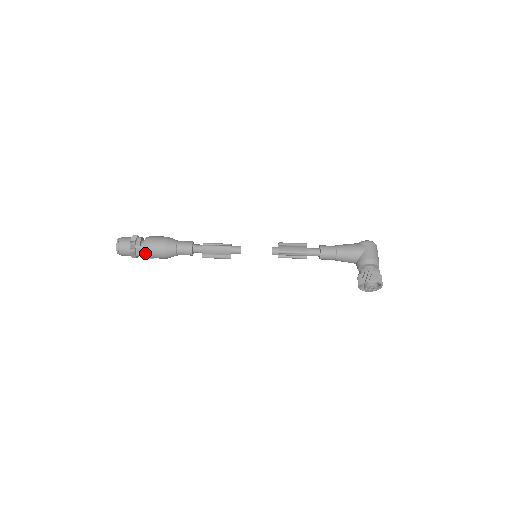
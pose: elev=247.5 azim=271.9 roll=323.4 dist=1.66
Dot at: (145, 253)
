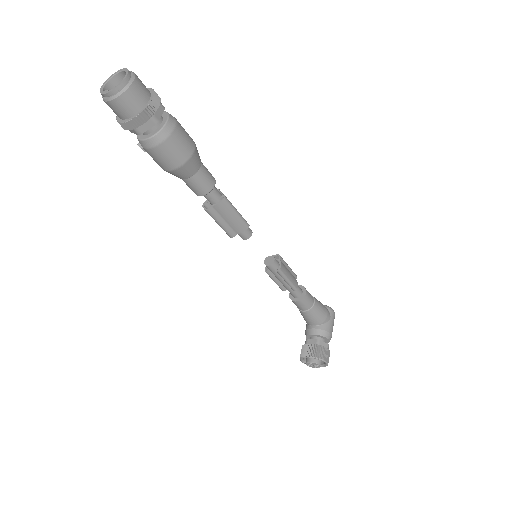
Dot at: (153, 139)
